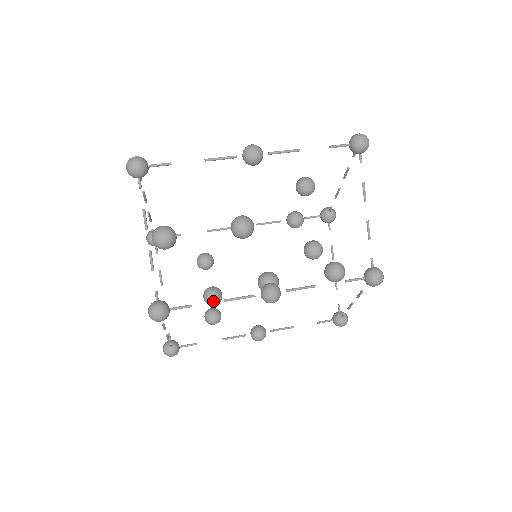
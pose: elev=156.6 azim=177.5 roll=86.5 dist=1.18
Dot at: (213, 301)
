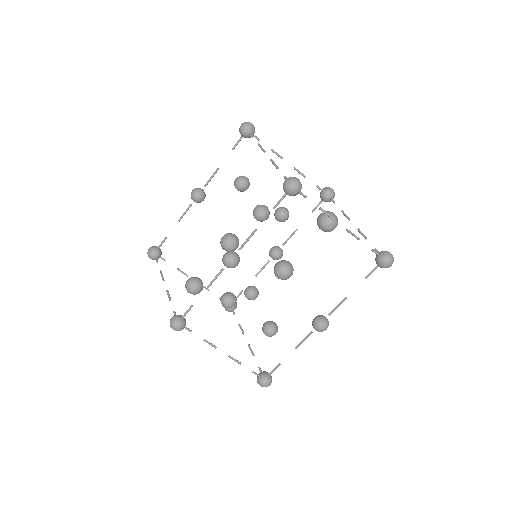
Dot at: (224, 301)
